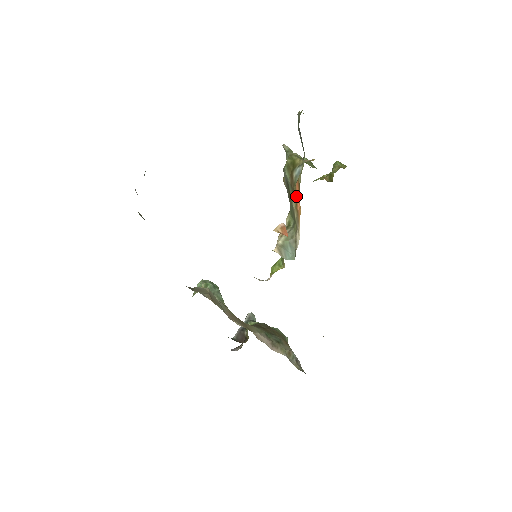
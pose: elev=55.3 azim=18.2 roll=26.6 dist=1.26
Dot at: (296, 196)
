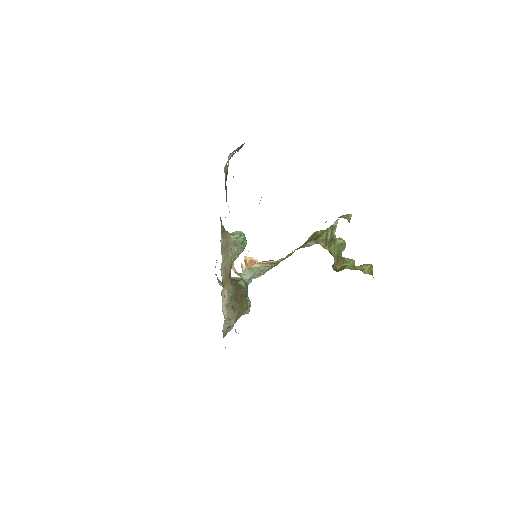
Dot at: occluded
